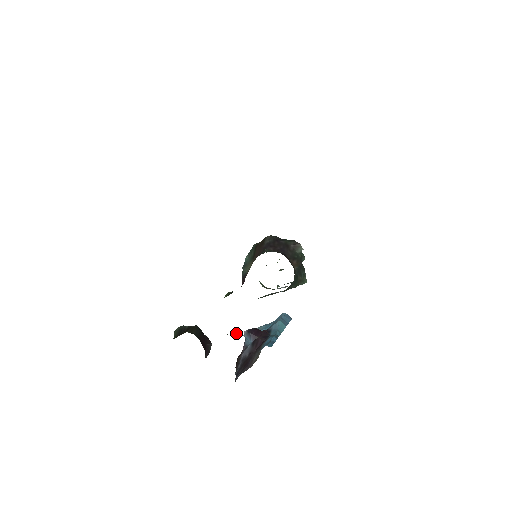
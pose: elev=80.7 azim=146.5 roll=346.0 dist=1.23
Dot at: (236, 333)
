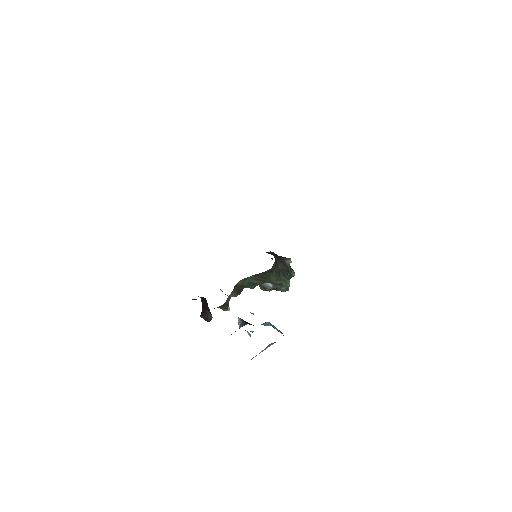
Dot at: (229, 309)
